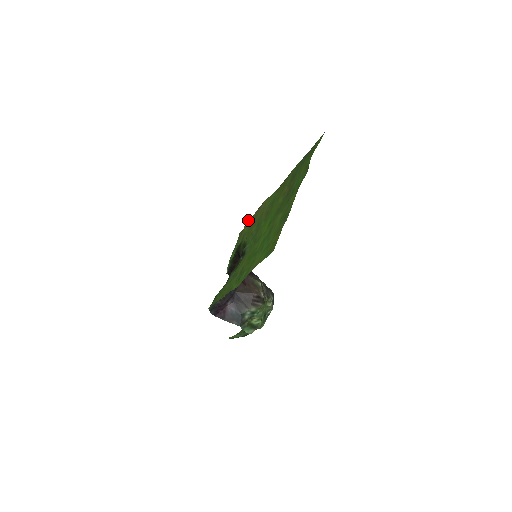
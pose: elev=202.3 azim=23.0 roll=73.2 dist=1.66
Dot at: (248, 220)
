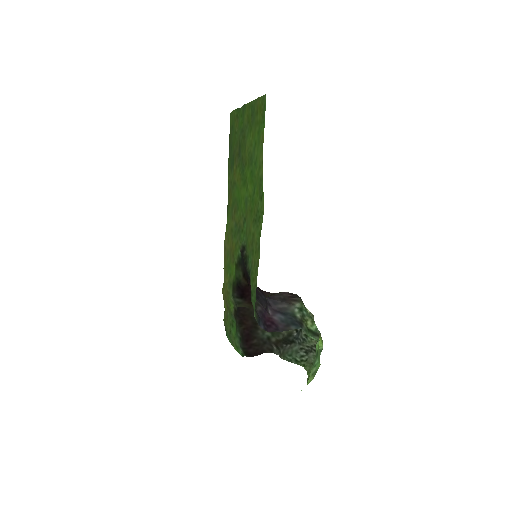
Dot at: (222, 288)
